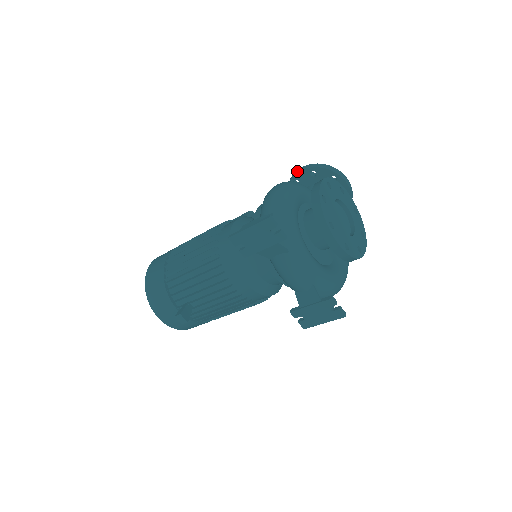
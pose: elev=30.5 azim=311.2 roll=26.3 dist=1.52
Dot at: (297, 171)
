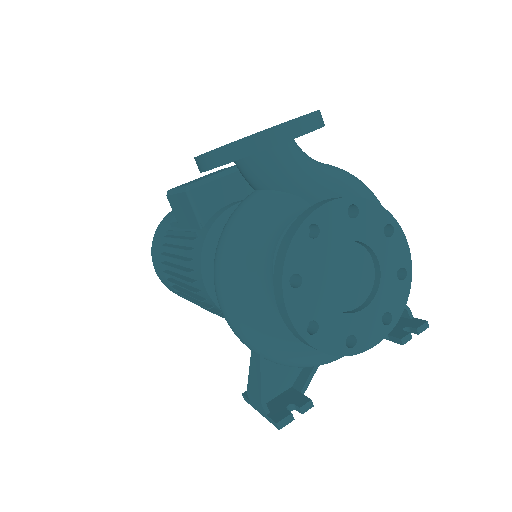
Dot at: (198, 166)
